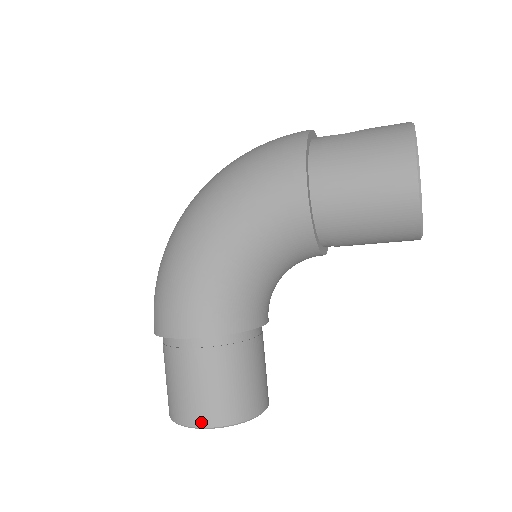
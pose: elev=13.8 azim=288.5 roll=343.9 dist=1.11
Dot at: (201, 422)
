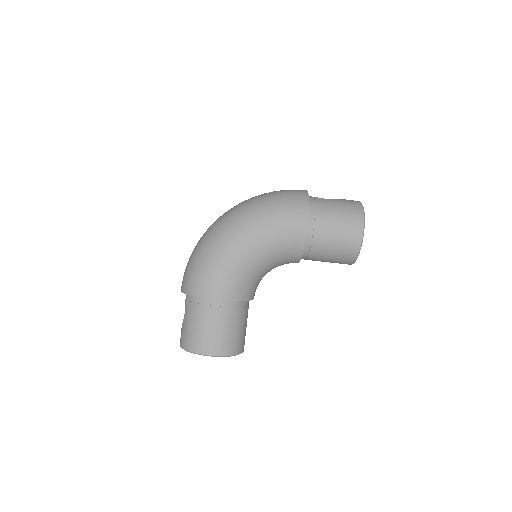
Dot at: (212, 352)
